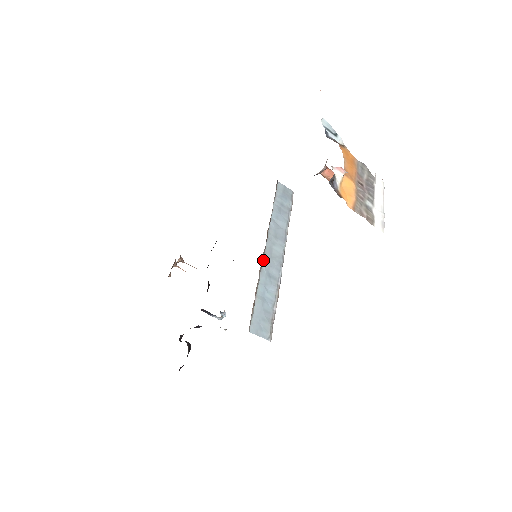
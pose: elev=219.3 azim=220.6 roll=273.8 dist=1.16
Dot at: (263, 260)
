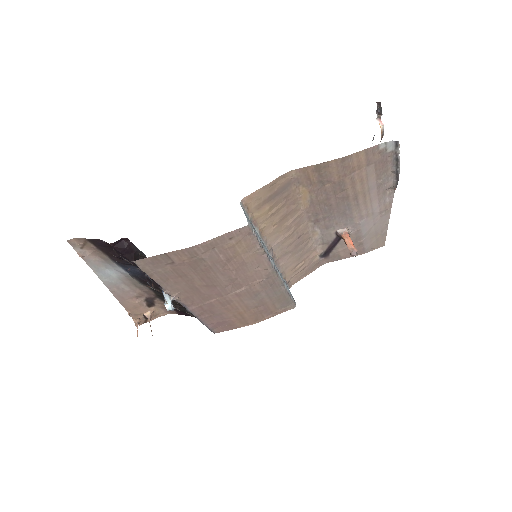
Dot at: (265, 246)
